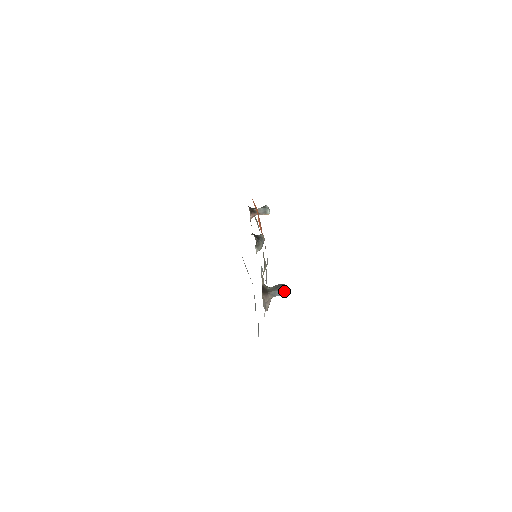
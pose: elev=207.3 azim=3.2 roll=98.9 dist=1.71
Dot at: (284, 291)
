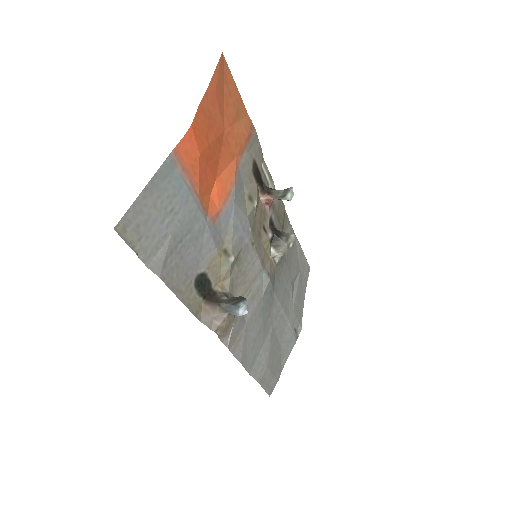
Dot at: (237, 307)
